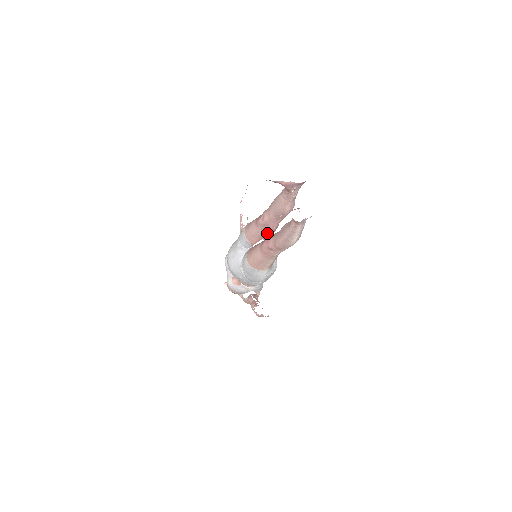
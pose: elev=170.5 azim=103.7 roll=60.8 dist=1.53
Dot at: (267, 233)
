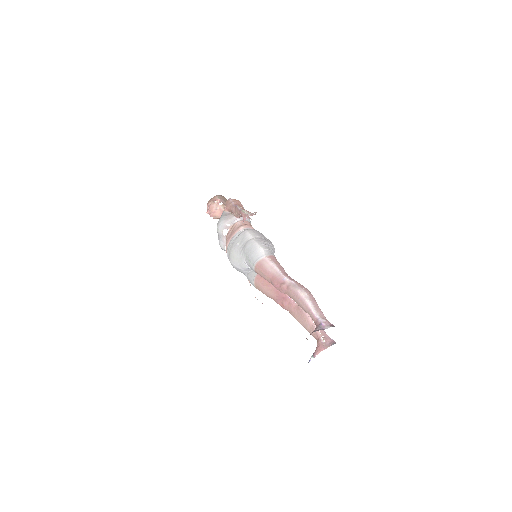
Dot at: occluded
